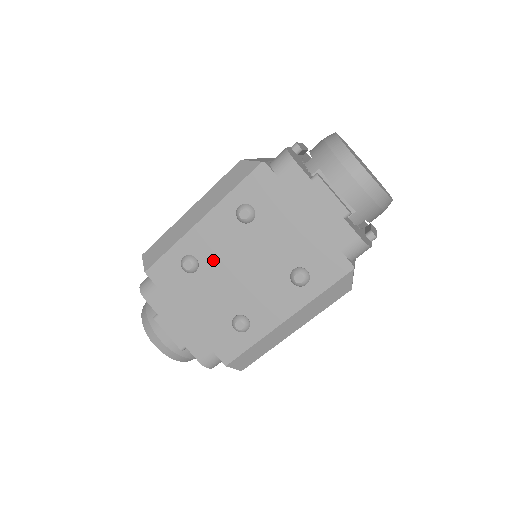
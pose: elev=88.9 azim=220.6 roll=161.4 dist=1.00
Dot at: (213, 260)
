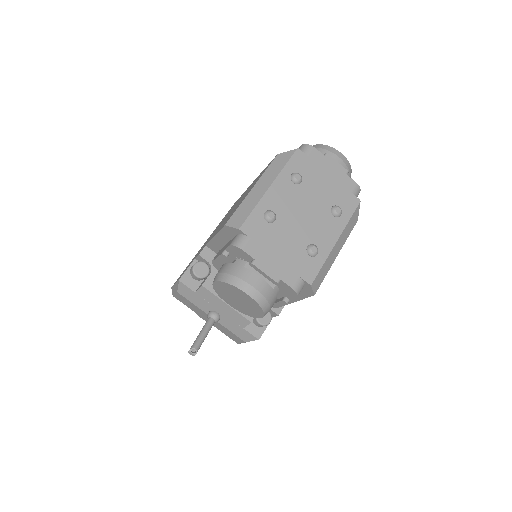
Dot at: (284, 211)
